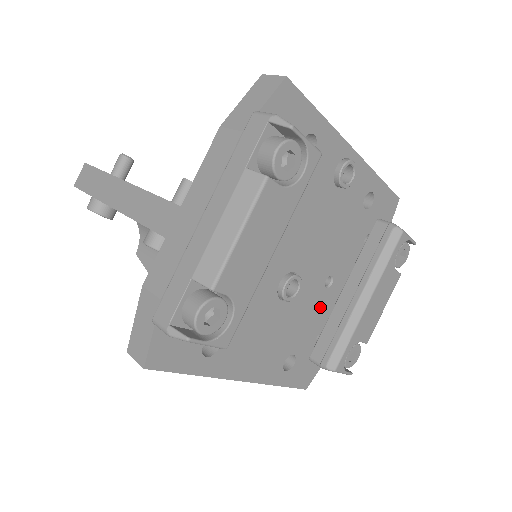
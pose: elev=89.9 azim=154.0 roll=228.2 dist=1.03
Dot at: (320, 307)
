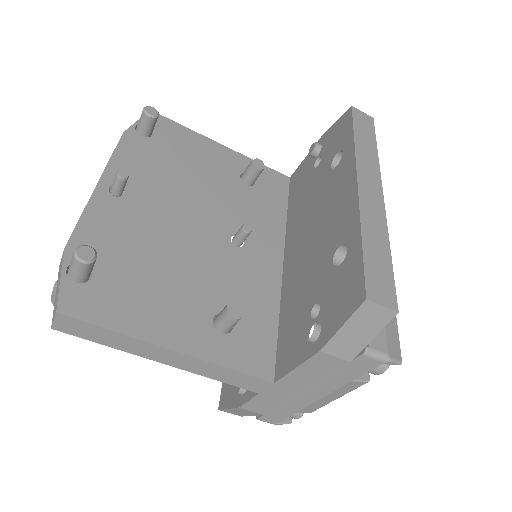
Dot at: occluded
